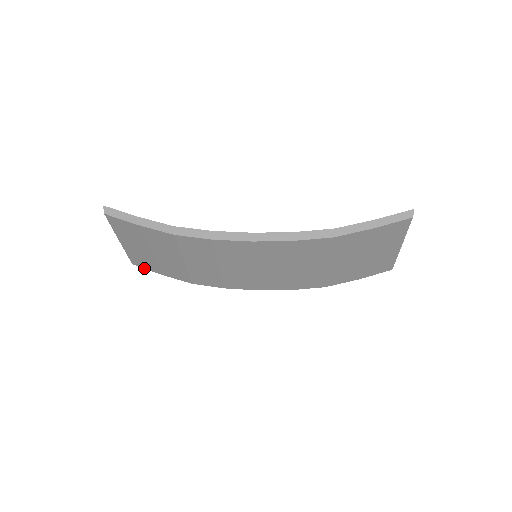
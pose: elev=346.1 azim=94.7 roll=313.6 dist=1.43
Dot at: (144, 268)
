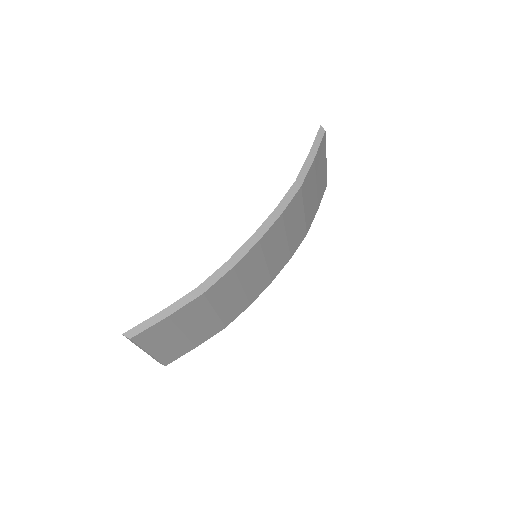
Dot at: occluded
